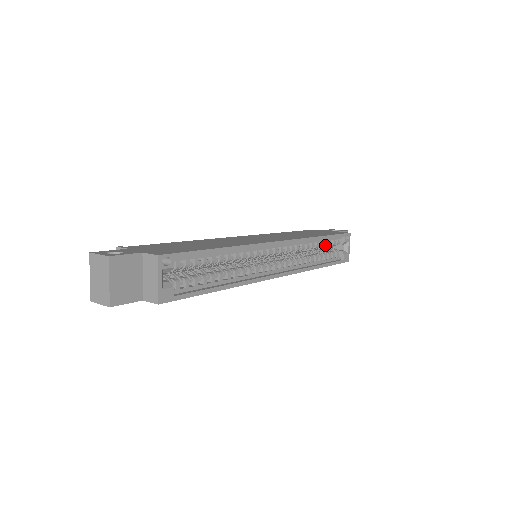
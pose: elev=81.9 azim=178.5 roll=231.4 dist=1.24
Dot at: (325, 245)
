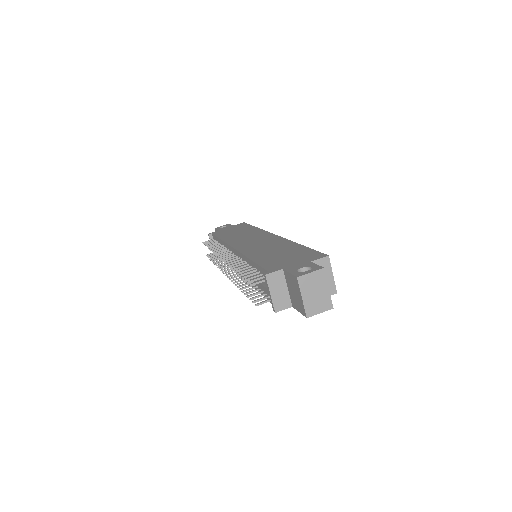
Dot at: occluded
